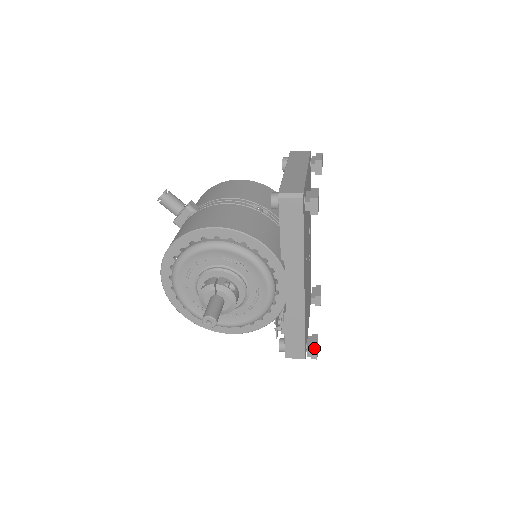
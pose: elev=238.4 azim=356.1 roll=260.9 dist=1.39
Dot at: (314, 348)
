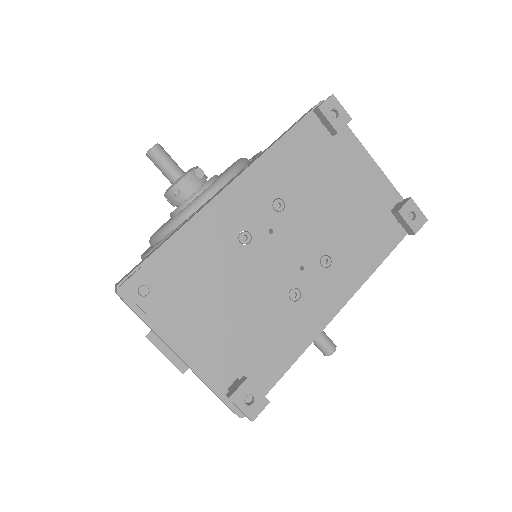
Dot at: (141, 267)
